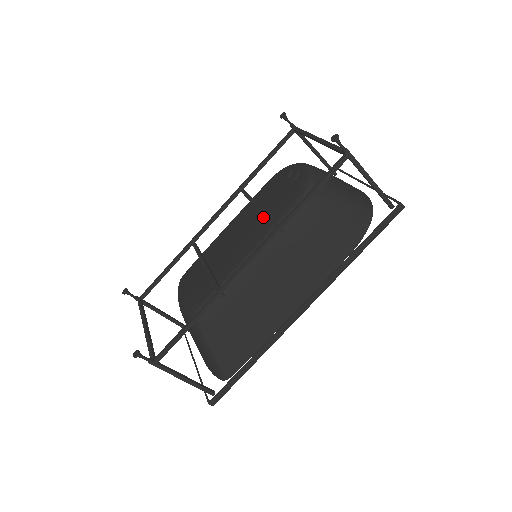
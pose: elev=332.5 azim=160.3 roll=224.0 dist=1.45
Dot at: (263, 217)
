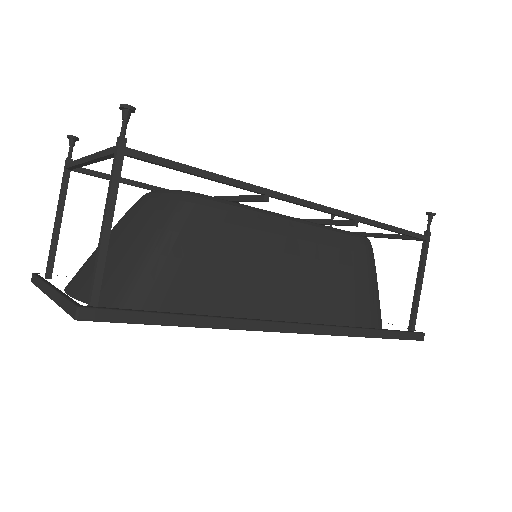
Dot at: occluded
